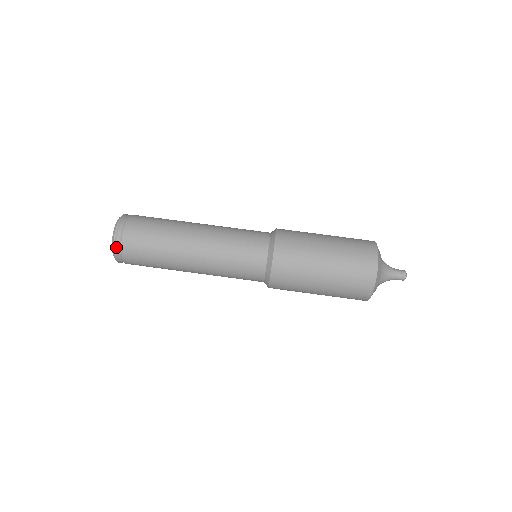
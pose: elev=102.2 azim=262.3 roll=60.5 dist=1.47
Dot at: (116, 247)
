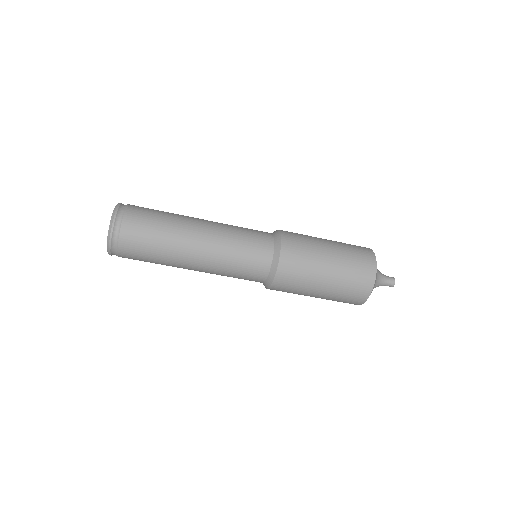
Dot at: occluded
